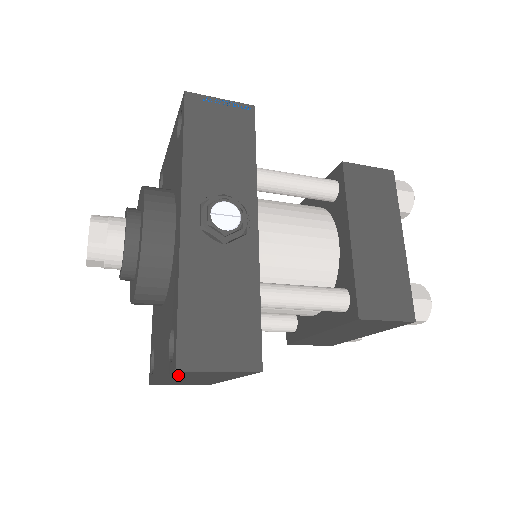
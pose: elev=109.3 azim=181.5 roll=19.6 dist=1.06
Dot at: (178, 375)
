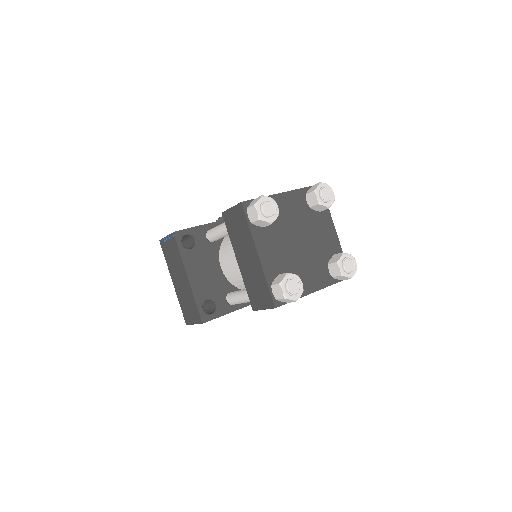
Dot at: (167, 259)
